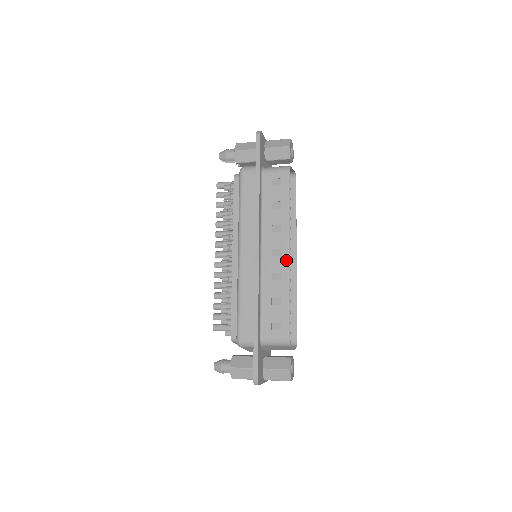
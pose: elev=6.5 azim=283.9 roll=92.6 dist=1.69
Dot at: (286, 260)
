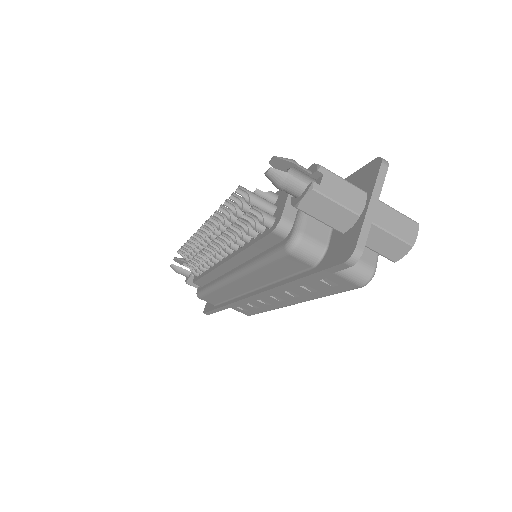
Dot at: occluded
